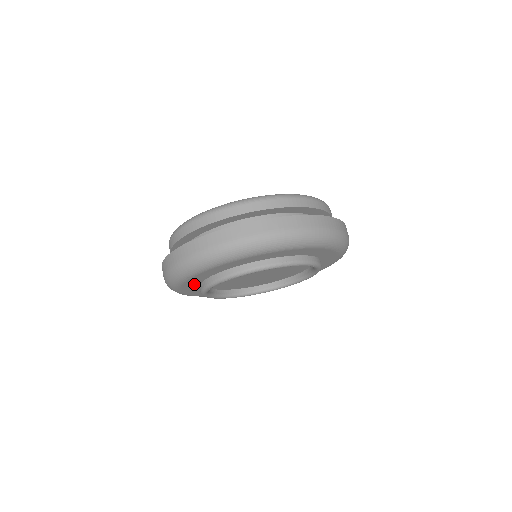
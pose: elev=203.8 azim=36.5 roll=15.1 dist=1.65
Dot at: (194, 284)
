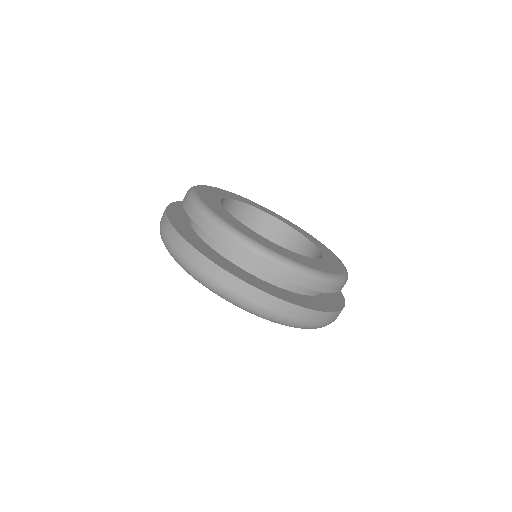
Dot at: occluded
